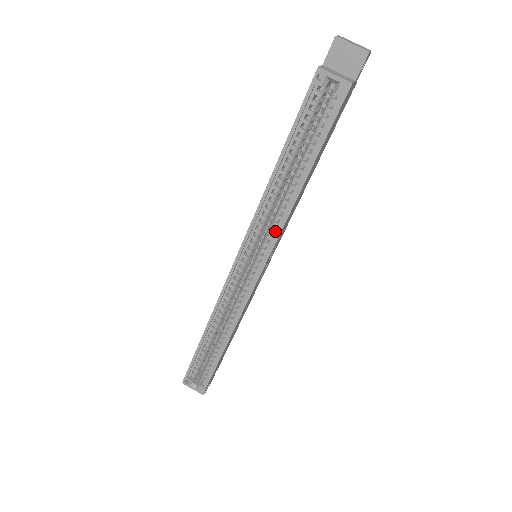
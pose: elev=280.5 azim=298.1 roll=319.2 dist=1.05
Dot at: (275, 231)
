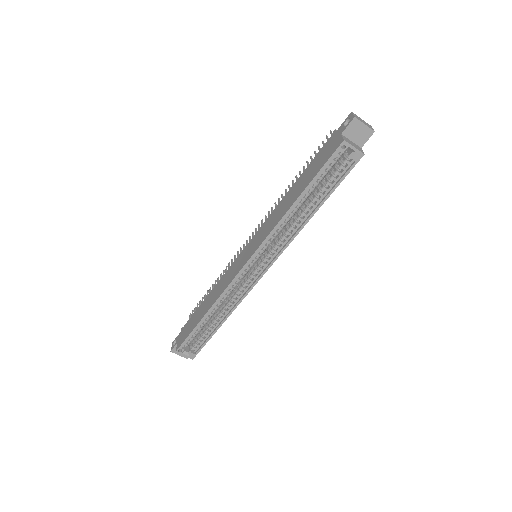
Dot at: (284, 243)
